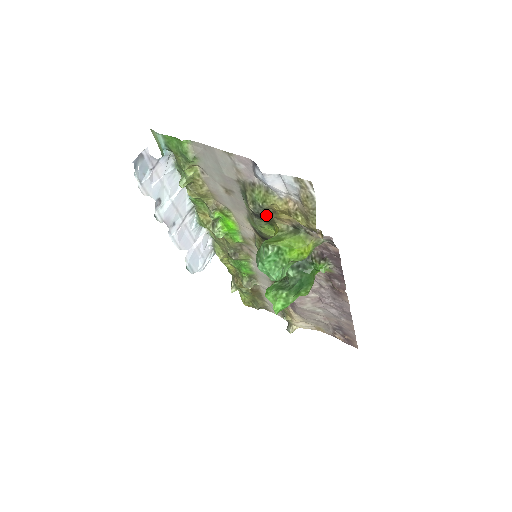
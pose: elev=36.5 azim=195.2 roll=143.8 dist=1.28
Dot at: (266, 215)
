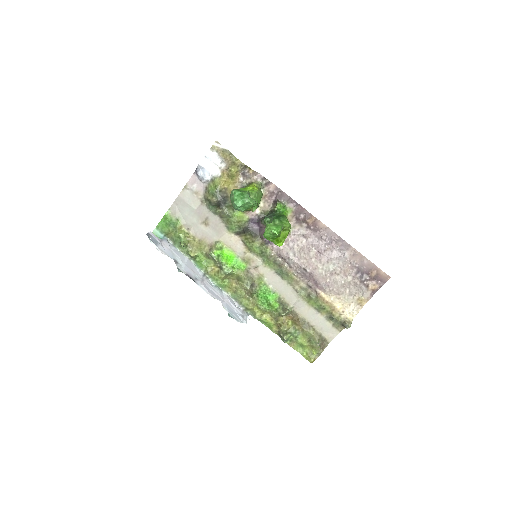
Dot at: (224, 196)
